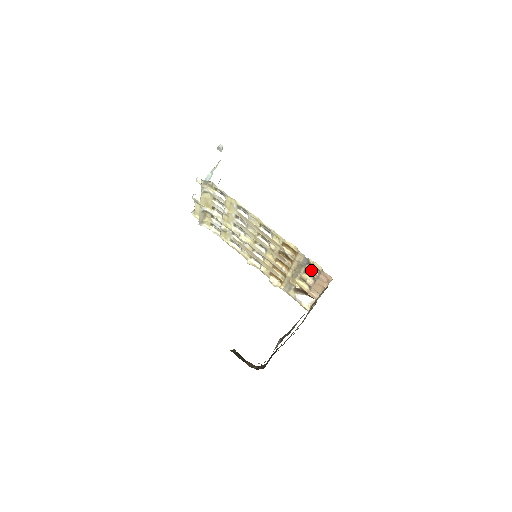
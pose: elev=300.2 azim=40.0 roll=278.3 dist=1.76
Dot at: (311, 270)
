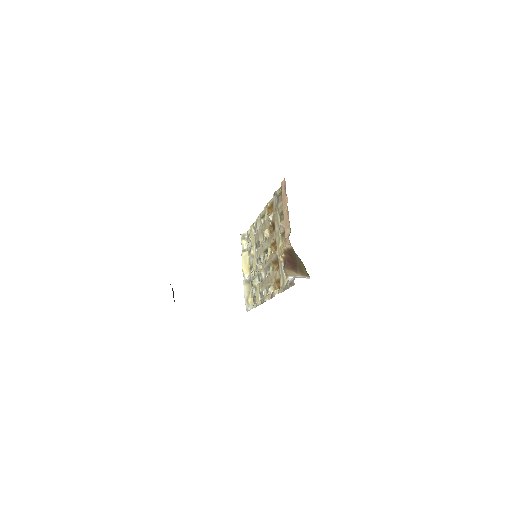
Dot at: (280, 204)
